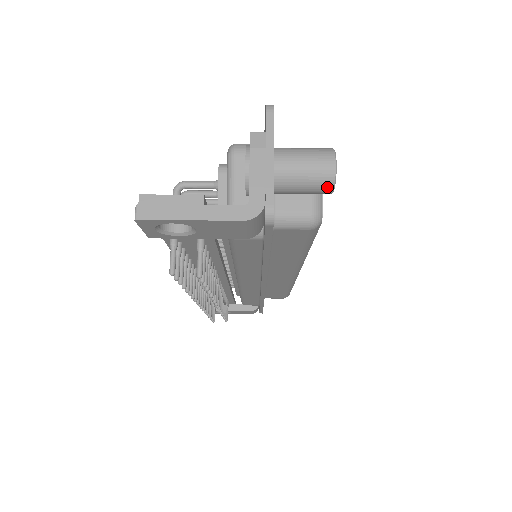
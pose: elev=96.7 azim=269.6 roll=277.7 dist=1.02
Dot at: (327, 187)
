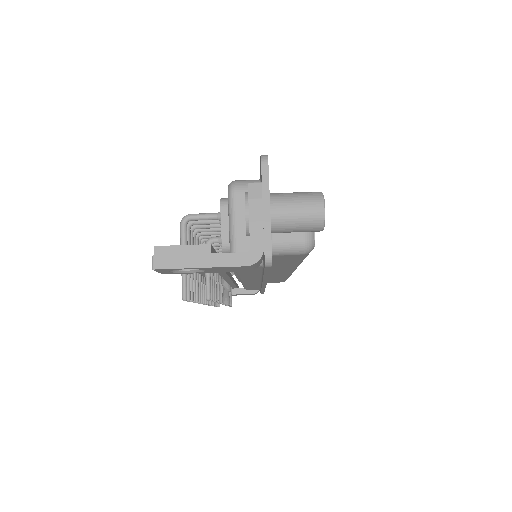
Dot at: (317, 228)
